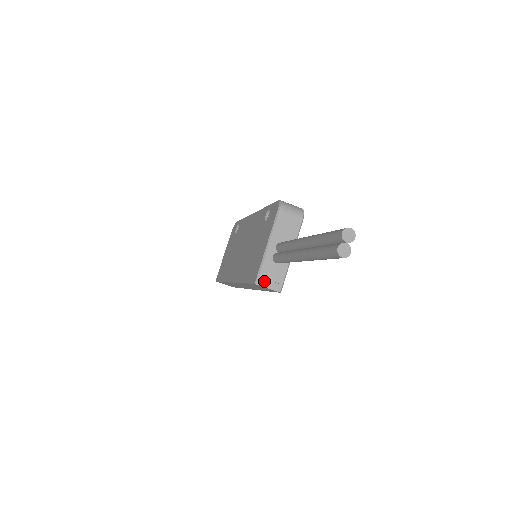
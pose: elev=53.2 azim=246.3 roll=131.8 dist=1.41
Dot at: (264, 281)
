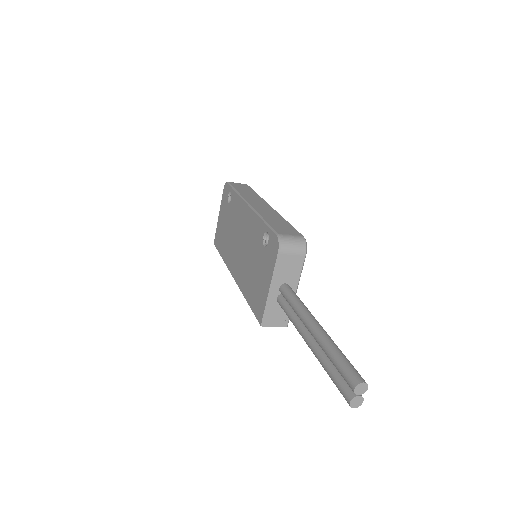
Dot at: (270, 322)
